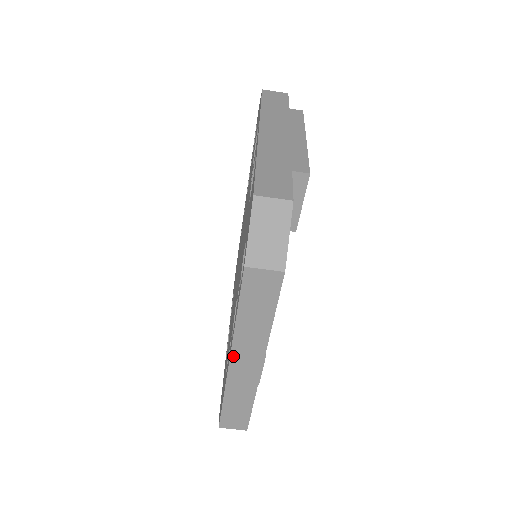
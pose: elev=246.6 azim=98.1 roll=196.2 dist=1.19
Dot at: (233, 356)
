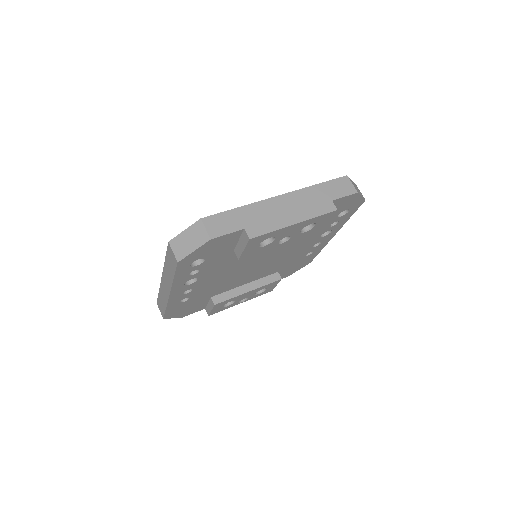
Dot at: (163, 276)
